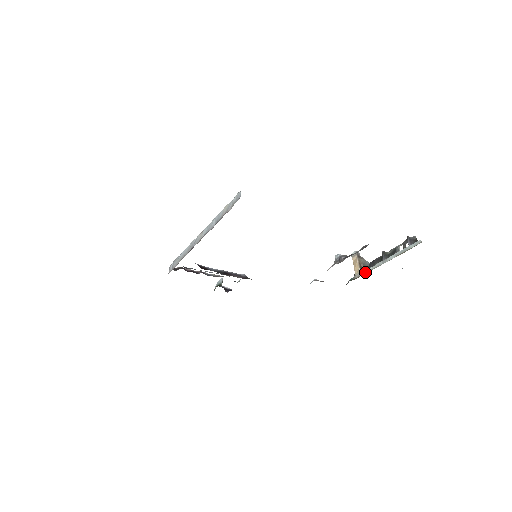
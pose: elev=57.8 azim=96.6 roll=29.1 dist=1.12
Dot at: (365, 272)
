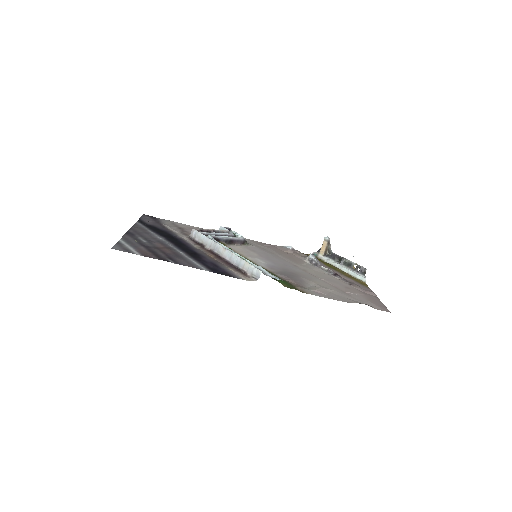
Dot at: (326, 260)
